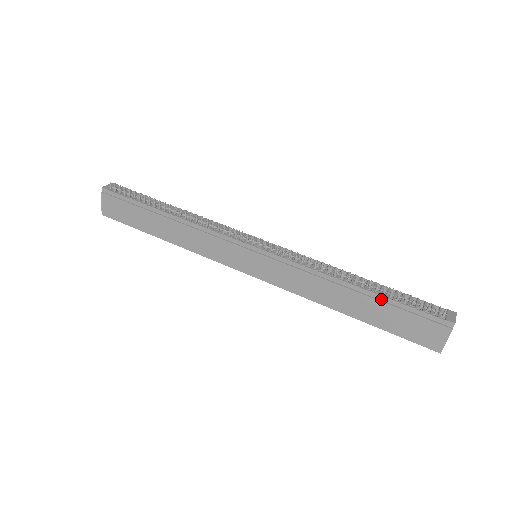
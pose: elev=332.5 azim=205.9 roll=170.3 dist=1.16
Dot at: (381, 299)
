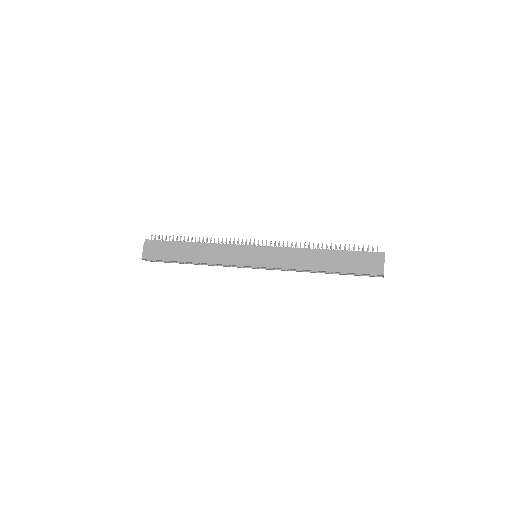
Dot at: (340, 252)
